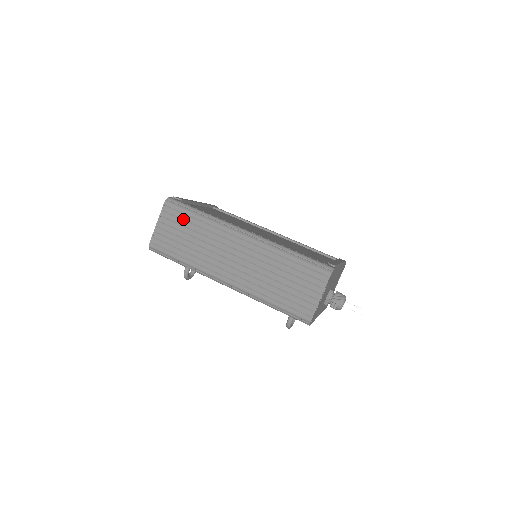
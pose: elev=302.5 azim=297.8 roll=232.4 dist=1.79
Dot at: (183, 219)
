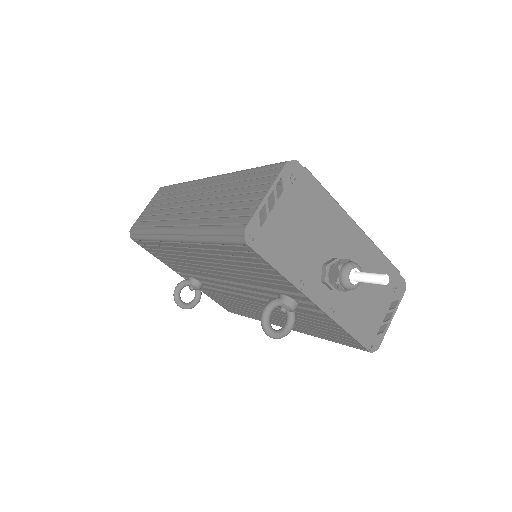
Dot at: (166, 193)
